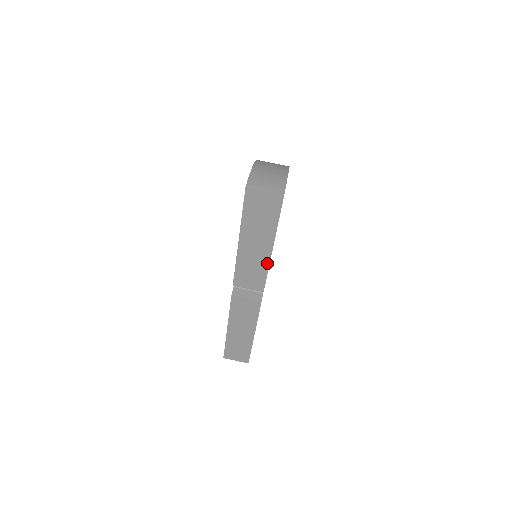
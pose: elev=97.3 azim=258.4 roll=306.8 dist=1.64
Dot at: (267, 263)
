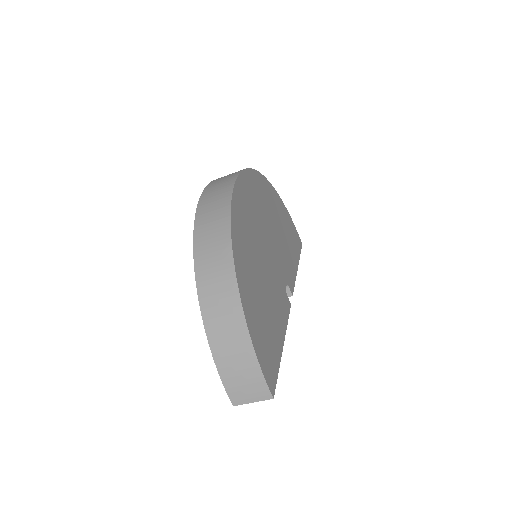
Dot at: occluded
